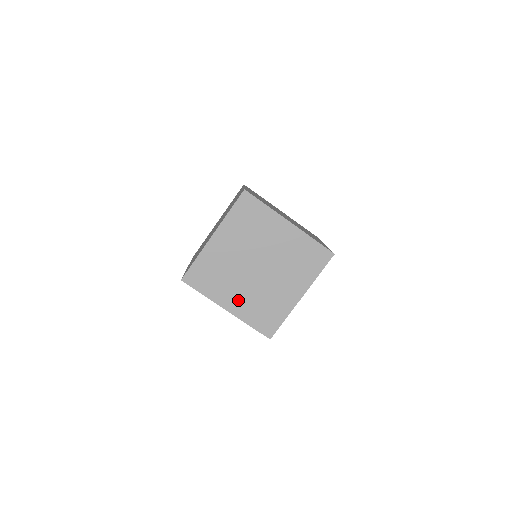
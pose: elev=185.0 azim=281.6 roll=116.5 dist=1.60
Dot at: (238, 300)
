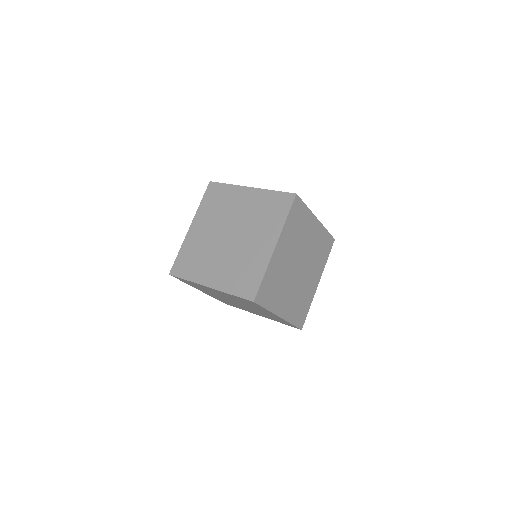
Dot at: (287, 304)
